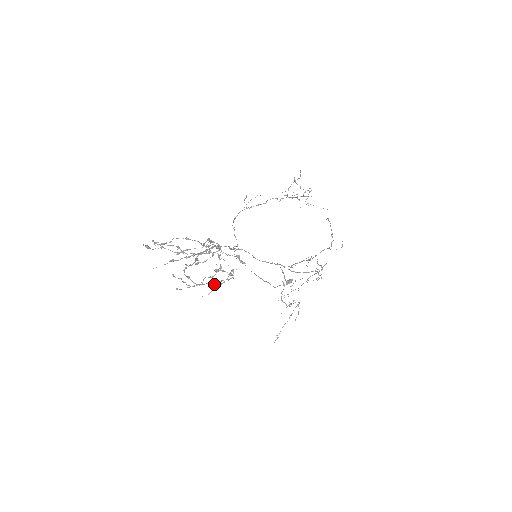
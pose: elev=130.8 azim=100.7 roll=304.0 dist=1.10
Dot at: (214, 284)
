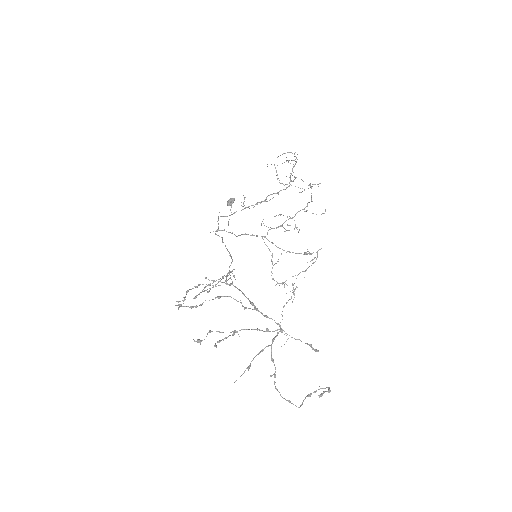
Dot at: (310, 396)
